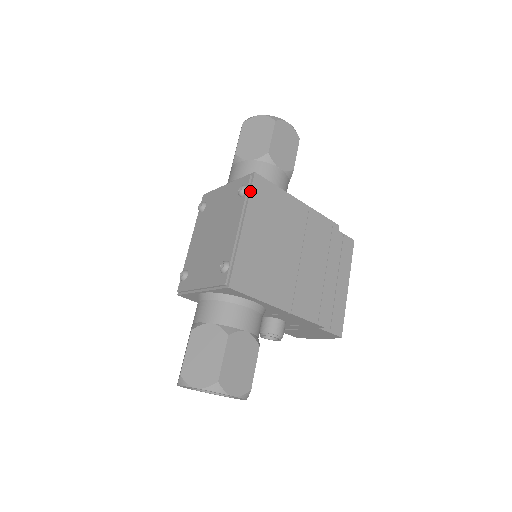
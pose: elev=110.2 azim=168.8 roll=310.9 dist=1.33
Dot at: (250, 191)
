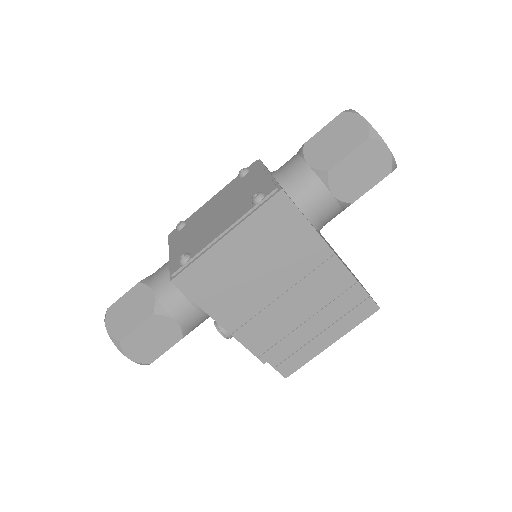
Dot at: (261, 206)
